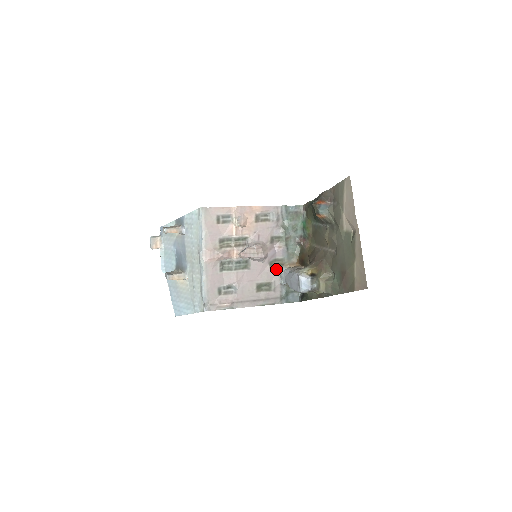
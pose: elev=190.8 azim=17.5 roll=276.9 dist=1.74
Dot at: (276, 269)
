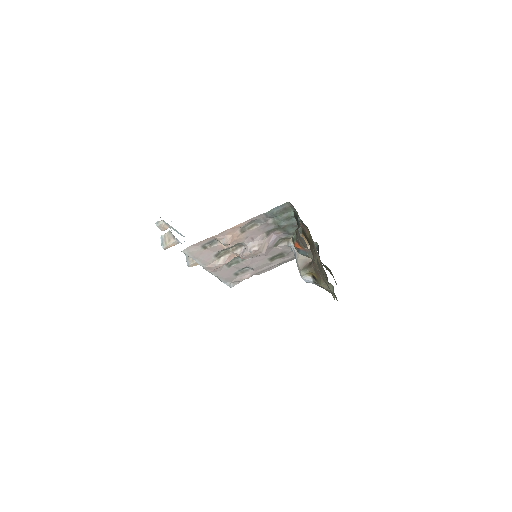
Dot at: (283, 246)
